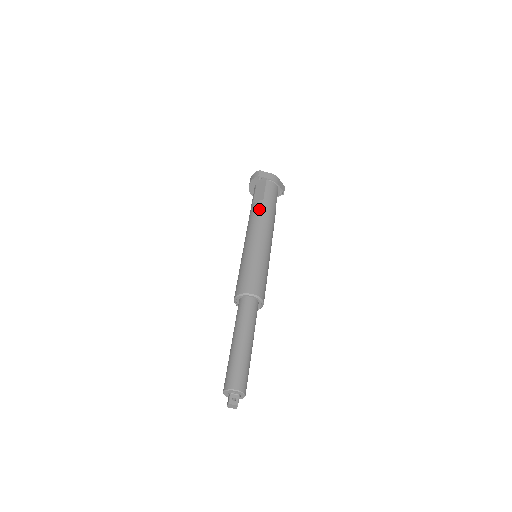
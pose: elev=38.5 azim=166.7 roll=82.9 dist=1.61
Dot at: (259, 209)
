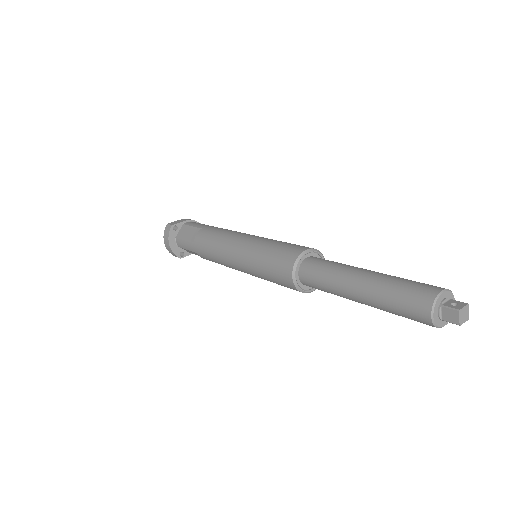
Dot at: (207, 232)
